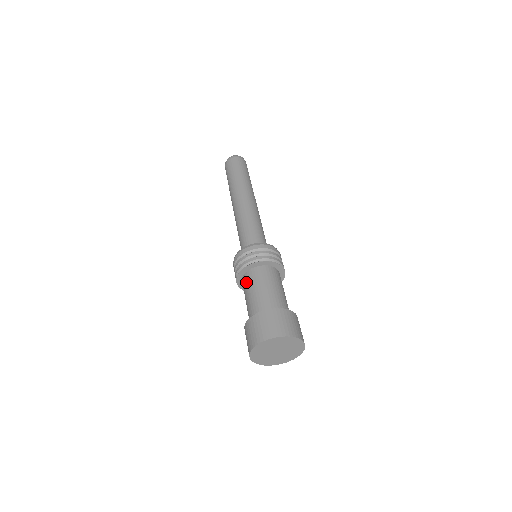
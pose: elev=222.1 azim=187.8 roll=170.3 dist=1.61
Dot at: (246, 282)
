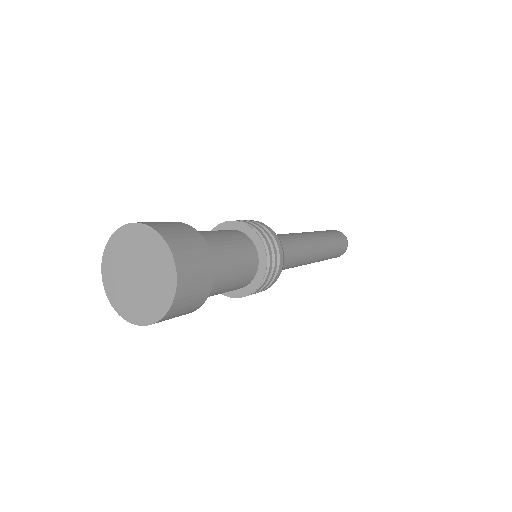
Dot at: occluded
